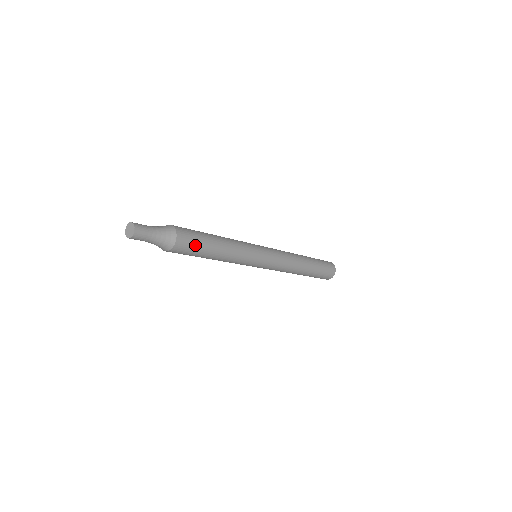
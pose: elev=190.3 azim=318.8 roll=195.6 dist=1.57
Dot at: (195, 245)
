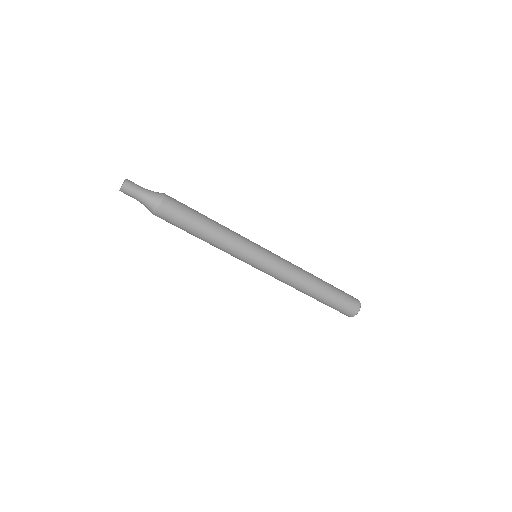
Dot at: (184, 207)
